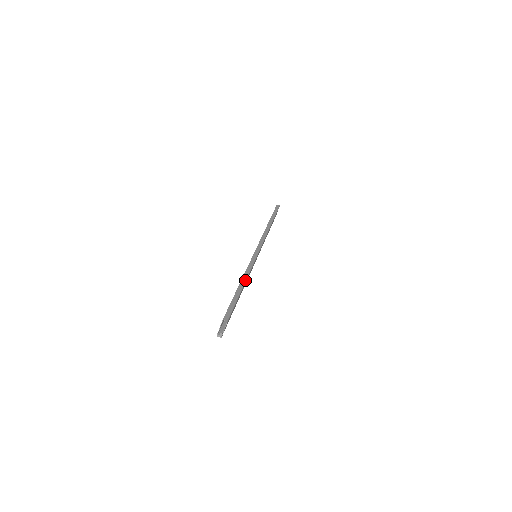
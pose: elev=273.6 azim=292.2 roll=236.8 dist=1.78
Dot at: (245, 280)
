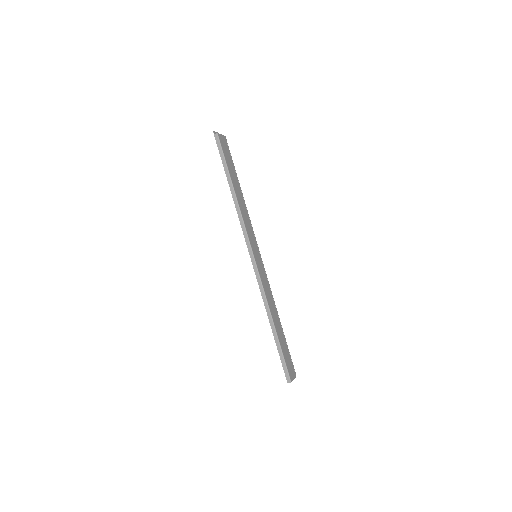
Dot at: (271, 320)
